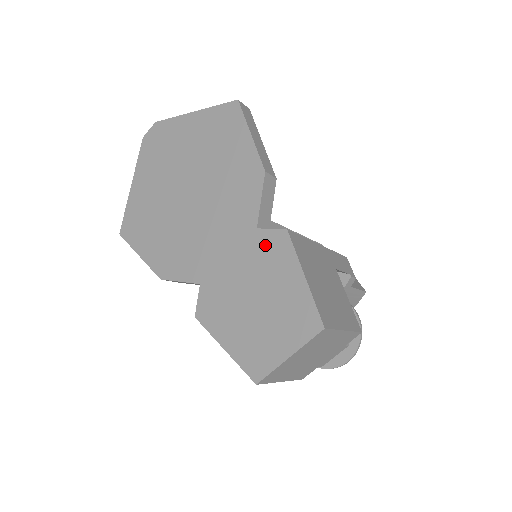
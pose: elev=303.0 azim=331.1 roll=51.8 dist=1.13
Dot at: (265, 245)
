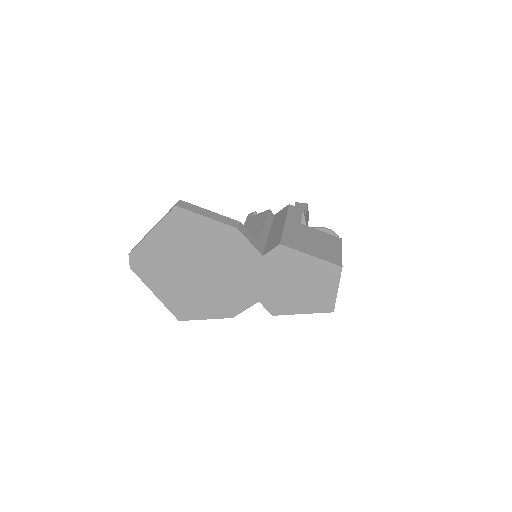
Dot at: (276, 259)
